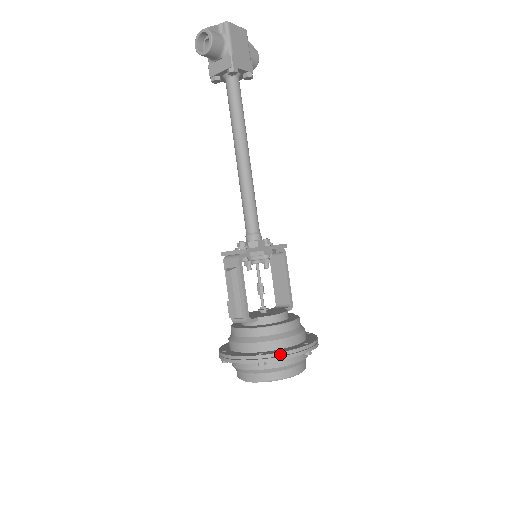
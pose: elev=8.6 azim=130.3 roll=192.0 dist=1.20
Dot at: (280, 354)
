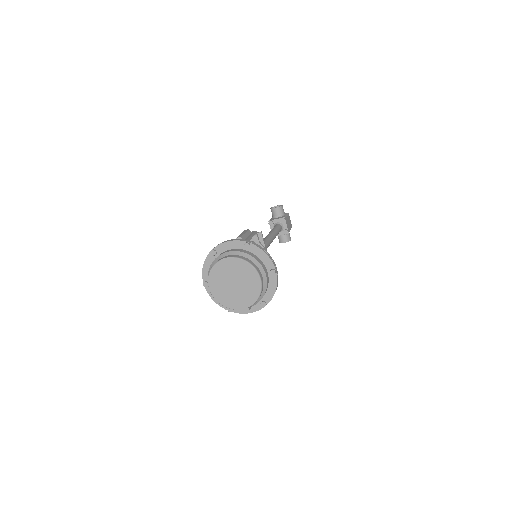
Dot at: (262, 248)
